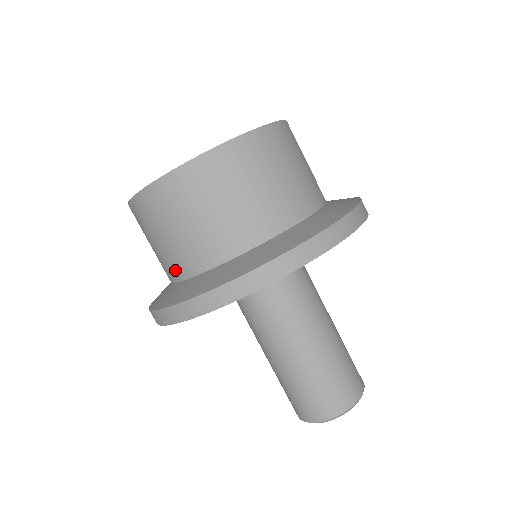
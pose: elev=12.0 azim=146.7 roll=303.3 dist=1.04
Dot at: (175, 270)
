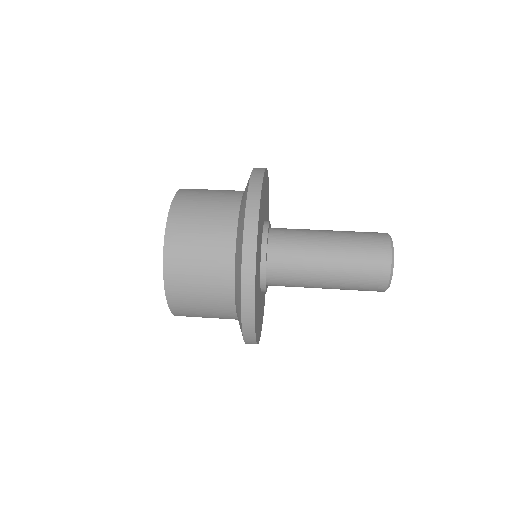
Dot at: (225, 297)
